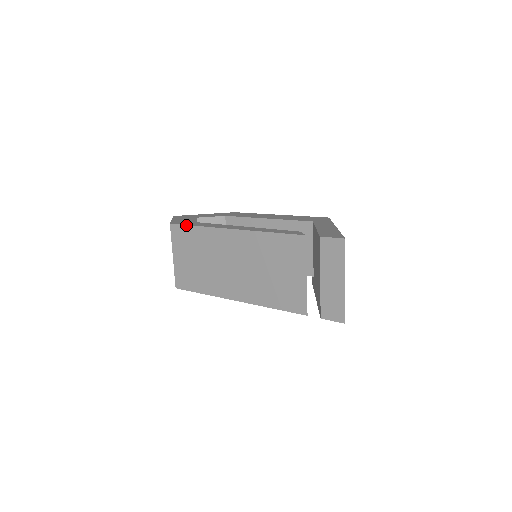
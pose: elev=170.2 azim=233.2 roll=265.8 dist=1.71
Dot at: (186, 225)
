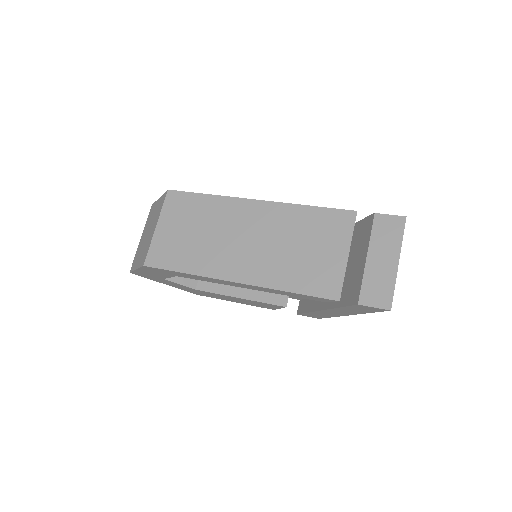
Dot at: (192, 192)
